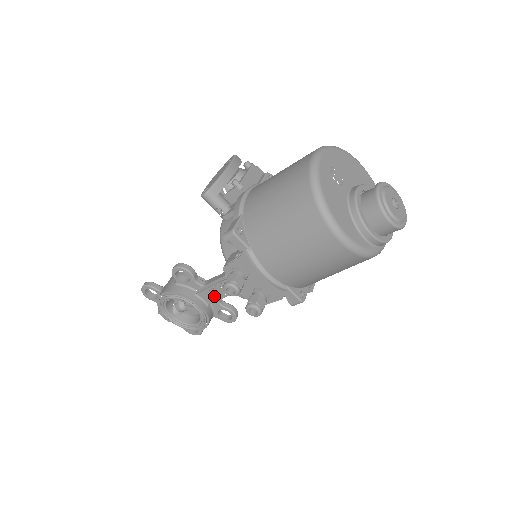
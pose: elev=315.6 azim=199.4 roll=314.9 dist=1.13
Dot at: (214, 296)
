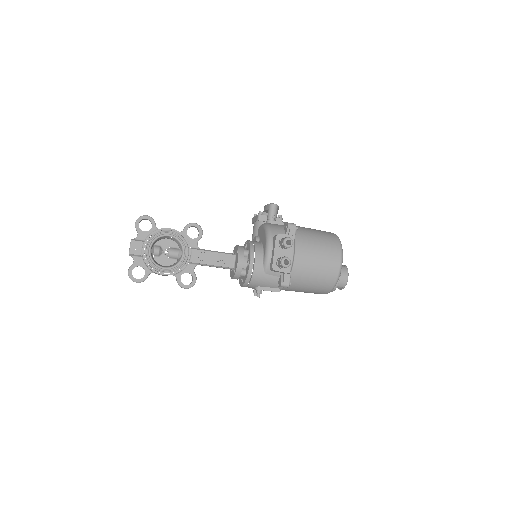
Dot at: (204, 259)
